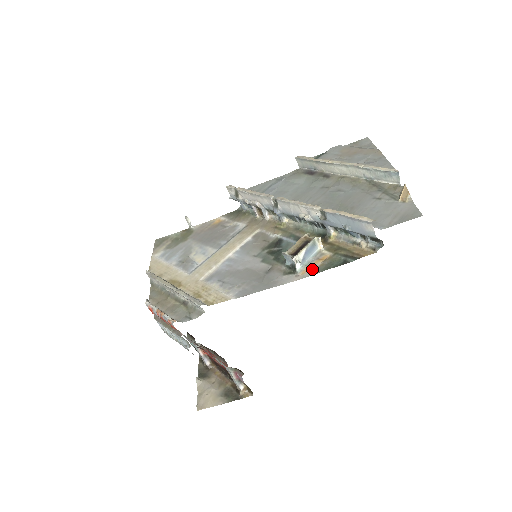
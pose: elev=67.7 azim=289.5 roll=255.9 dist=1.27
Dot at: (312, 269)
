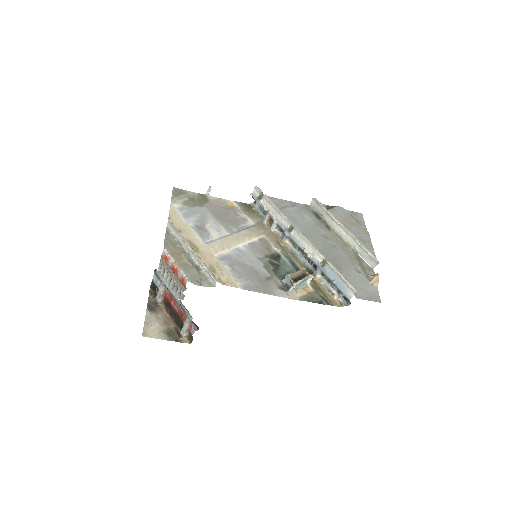
Dot at: (299, 295)
